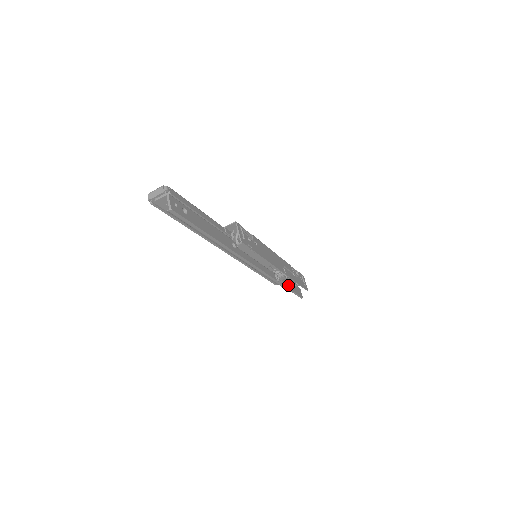
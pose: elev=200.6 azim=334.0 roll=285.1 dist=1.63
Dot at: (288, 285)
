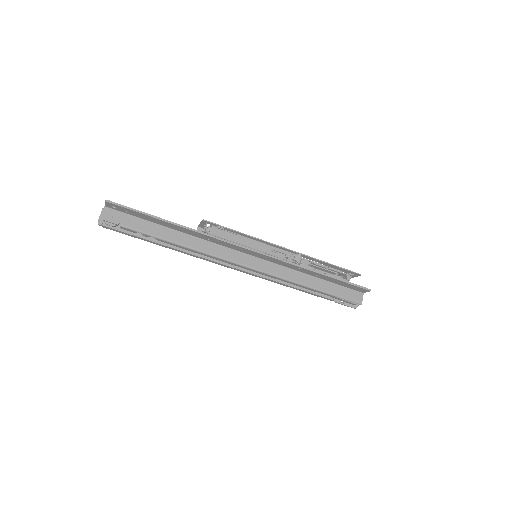
Dot at: (330, 278)
